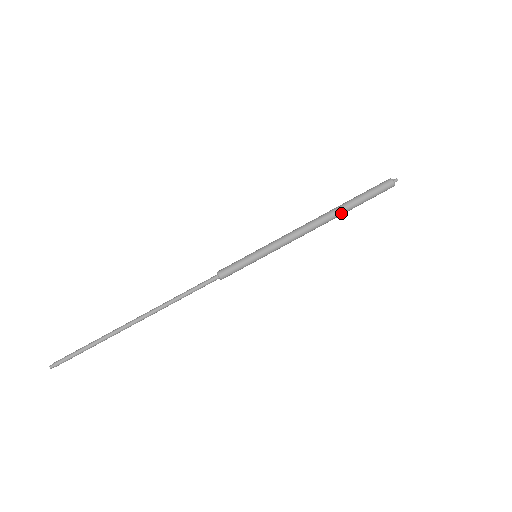
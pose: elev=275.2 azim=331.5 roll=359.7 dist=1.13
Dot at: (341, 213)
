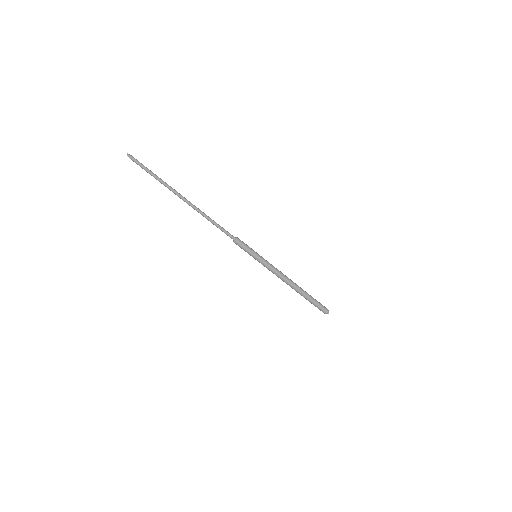
Dot at: (301, 292)
